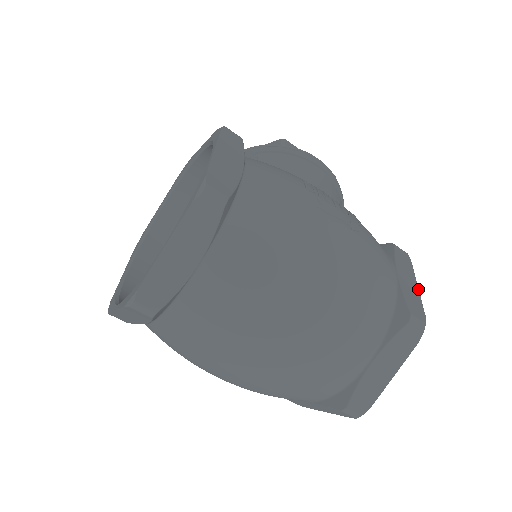
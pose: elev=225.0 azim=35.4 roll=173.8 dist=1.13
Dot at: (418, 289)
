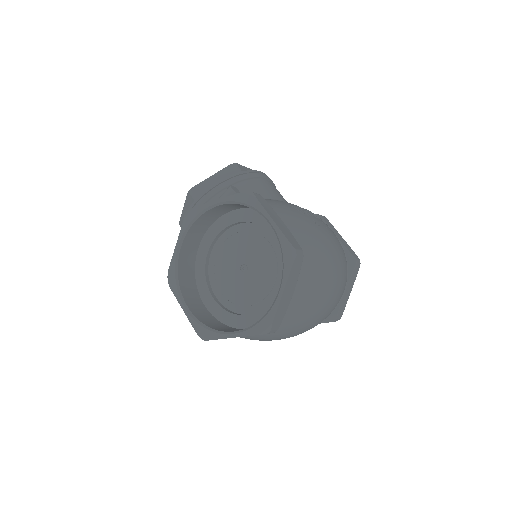
Dot at: occluded
